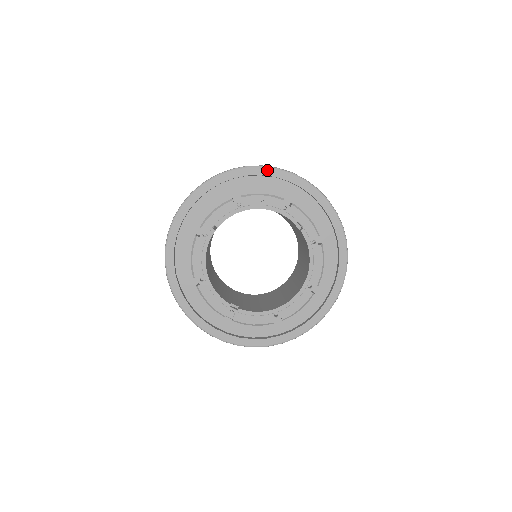
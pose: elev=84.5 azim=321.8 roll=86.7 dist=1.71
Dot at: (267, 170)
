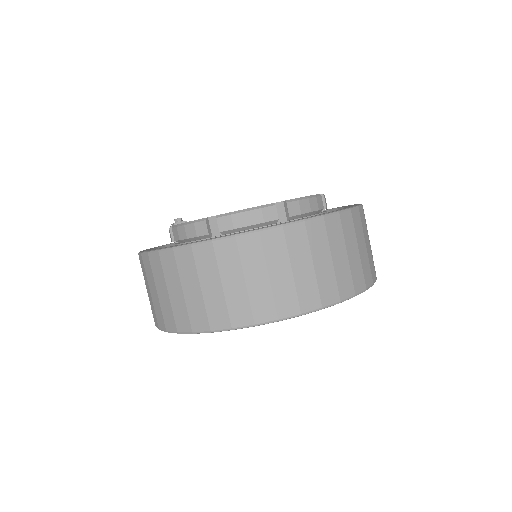
Dot at: occluded
